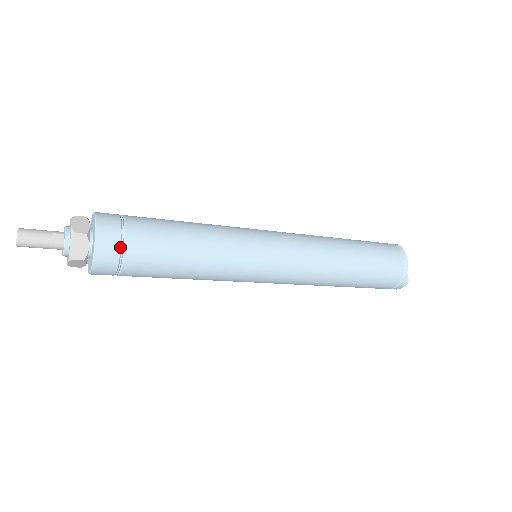
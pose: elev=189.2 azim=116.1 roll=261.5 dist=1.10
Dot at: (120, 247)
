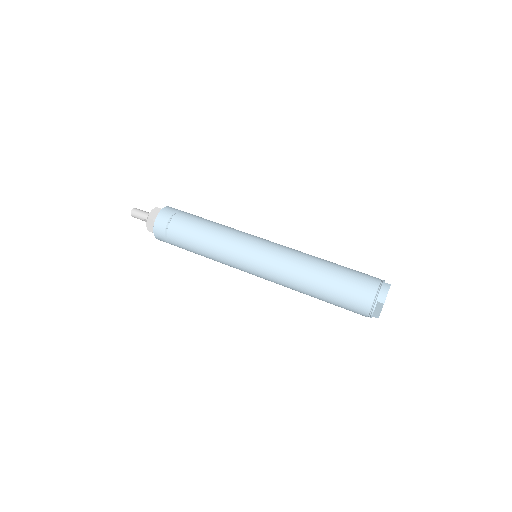
Dot at: occluded
